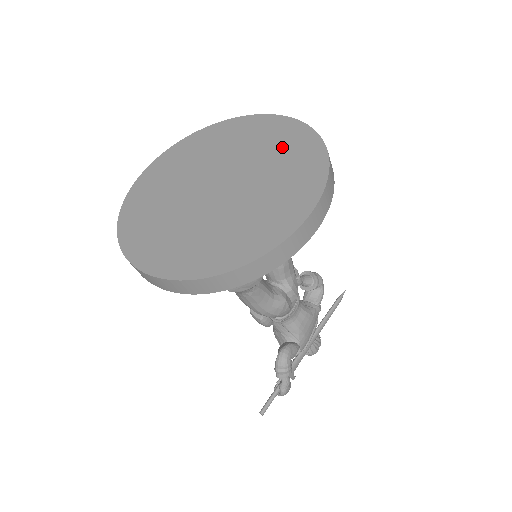
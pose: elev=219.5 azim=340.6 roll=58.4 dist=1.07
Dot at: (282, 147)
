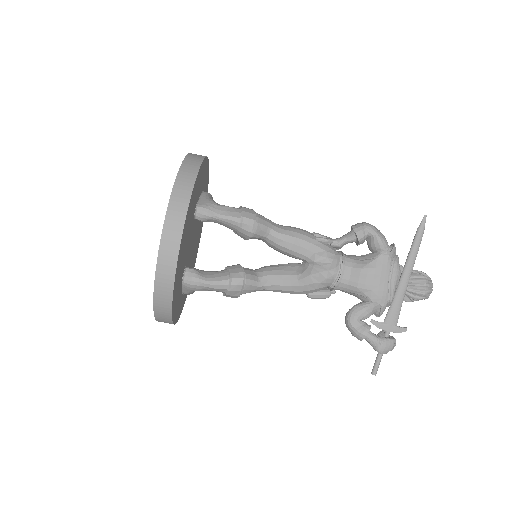
Dot at: occluded
